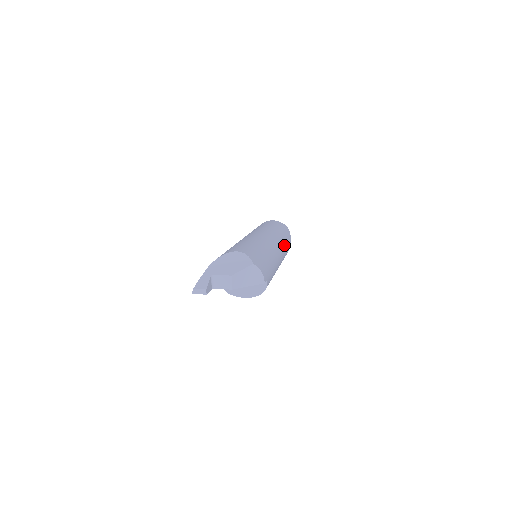
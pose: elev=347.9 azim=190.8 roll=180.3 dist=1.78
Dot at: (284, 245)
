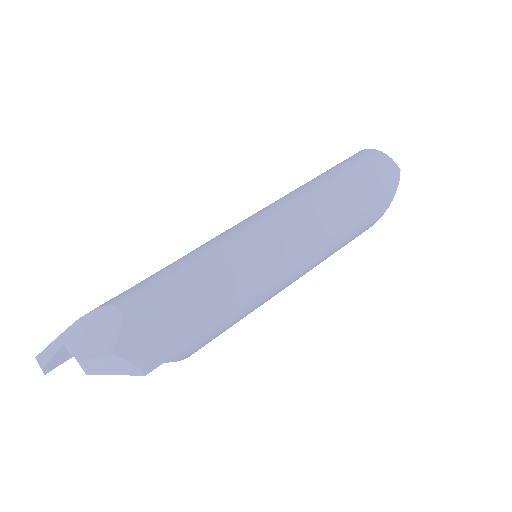
Dot at: (333, 234)
